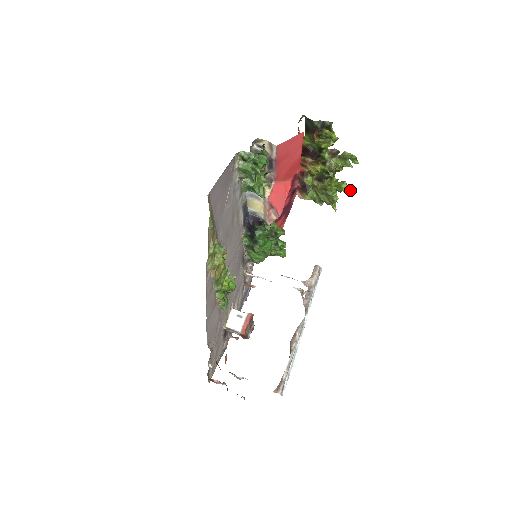
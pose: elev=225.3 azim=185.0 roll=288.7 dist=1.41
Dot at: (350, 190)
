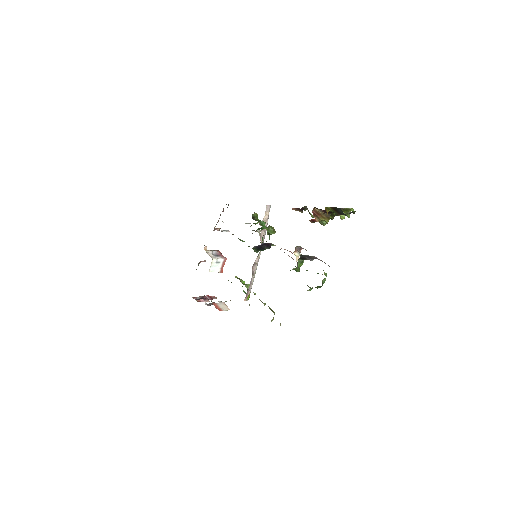
Dot at: occluded
